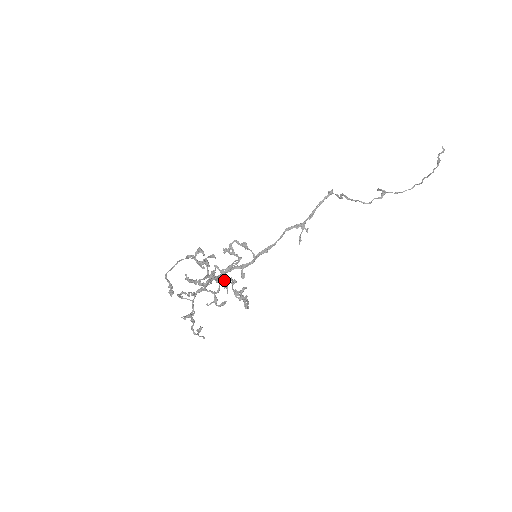
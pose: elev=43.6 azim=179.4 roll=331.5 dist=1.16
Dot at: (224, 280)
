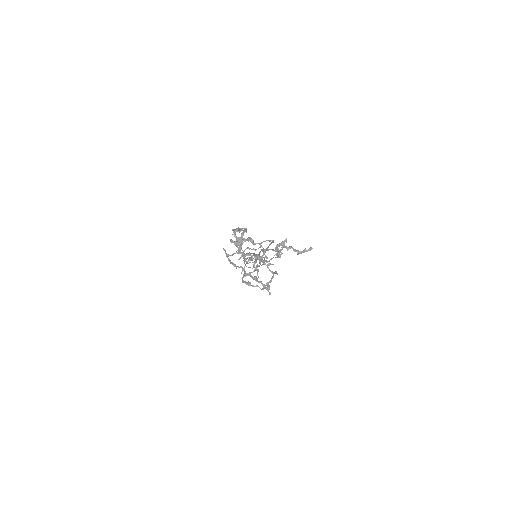
Dot at: (262, 260)
